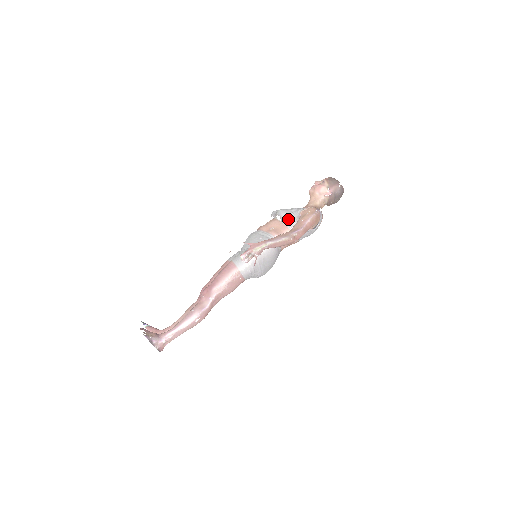
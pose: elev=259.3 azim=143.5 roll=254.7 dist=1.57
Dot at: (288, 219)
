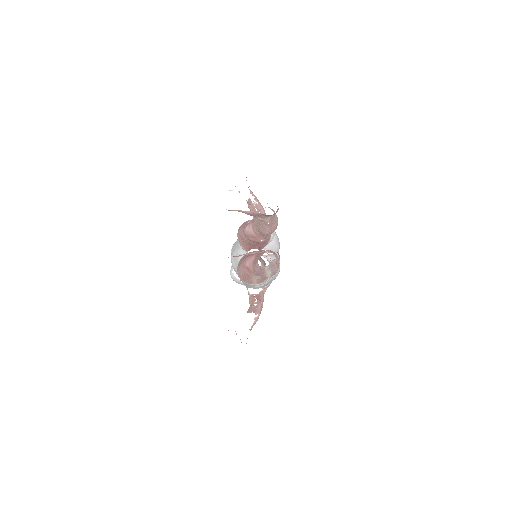
Dot at: occluded
